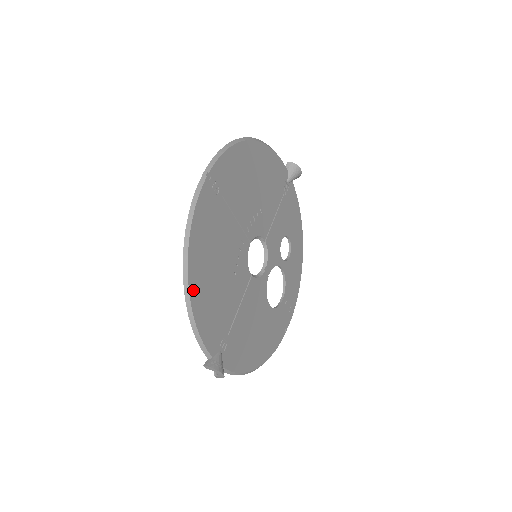
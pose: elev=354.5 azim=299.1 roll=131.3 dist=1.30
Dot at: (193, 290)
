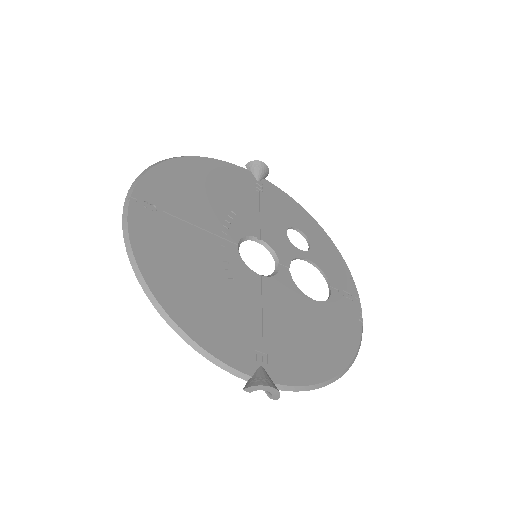
Dot at: (172, 309)
